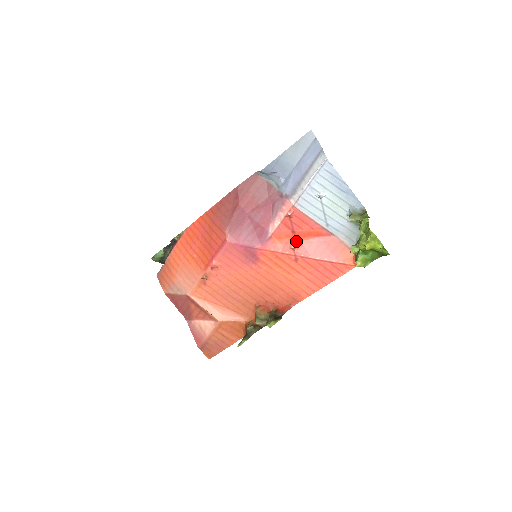
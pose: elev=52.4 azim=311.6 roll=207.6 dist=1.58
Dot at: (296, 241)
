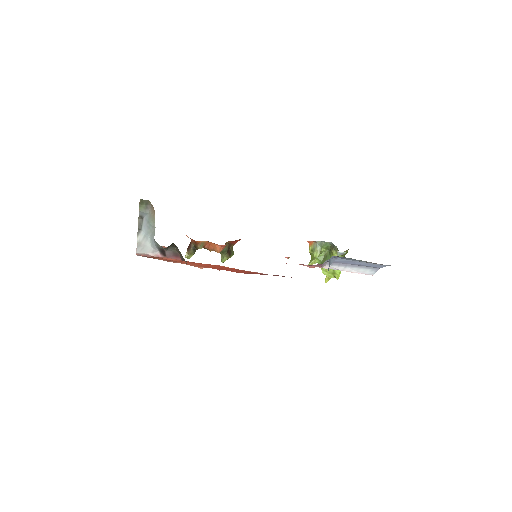
Dot at: occluded
